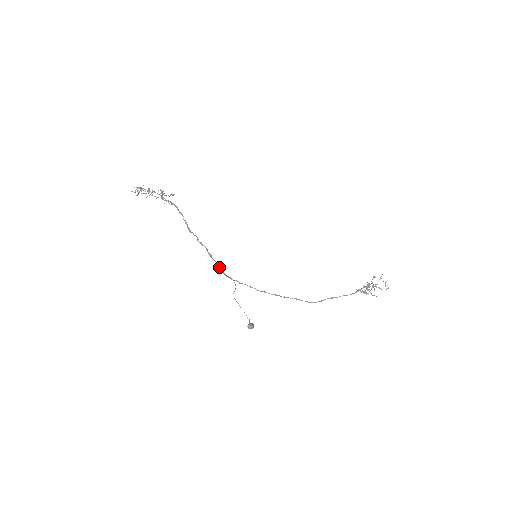
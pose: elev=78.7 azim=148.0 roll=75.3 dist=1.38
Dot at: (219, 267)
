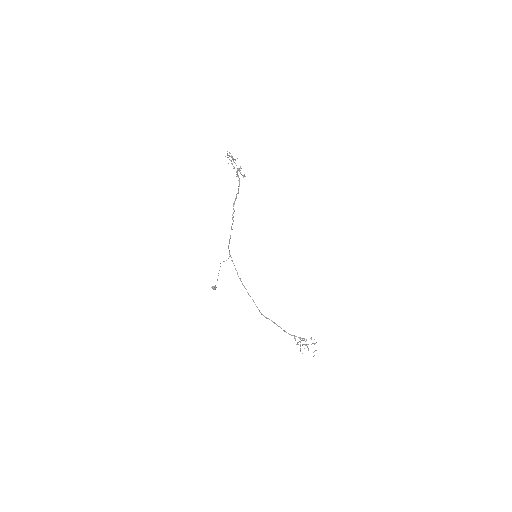
Dot at: occluded
